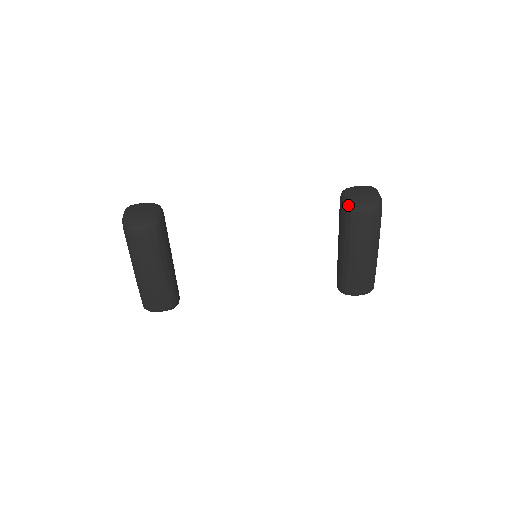
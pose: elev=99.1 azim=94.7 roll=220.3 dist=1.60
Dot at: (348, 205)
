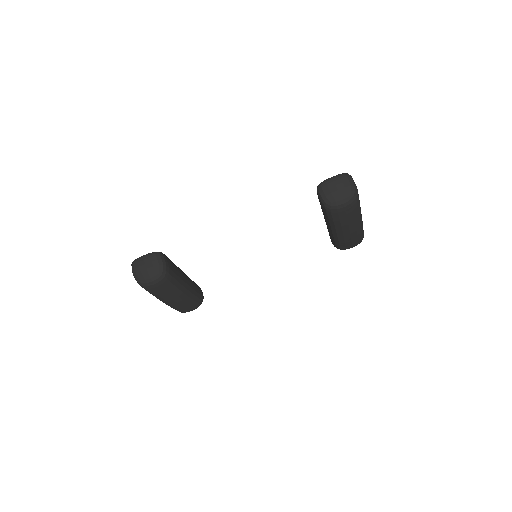
Dot at: (326, 205)
